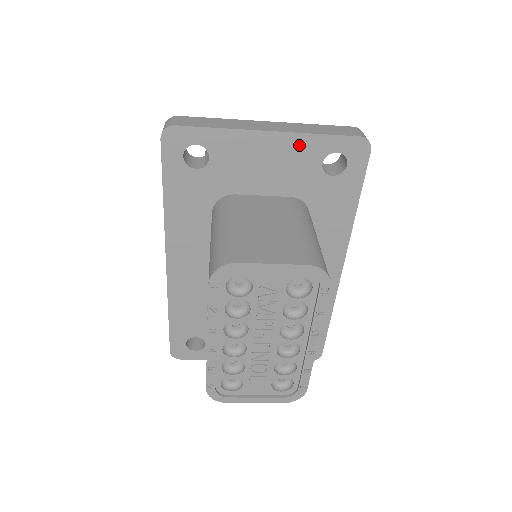
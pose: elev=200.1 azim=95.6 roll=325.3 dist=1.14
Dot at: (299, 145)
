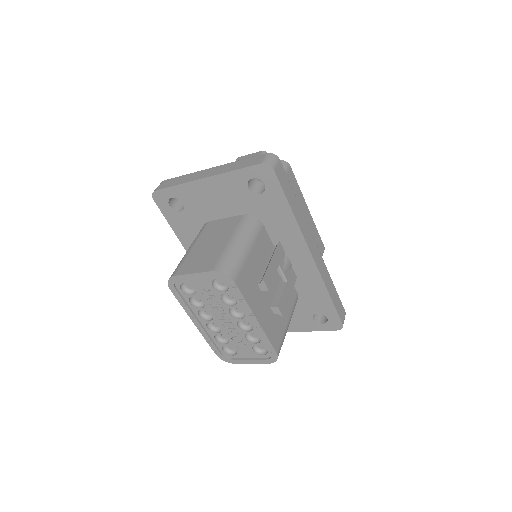
Dot at: (226, 181)
